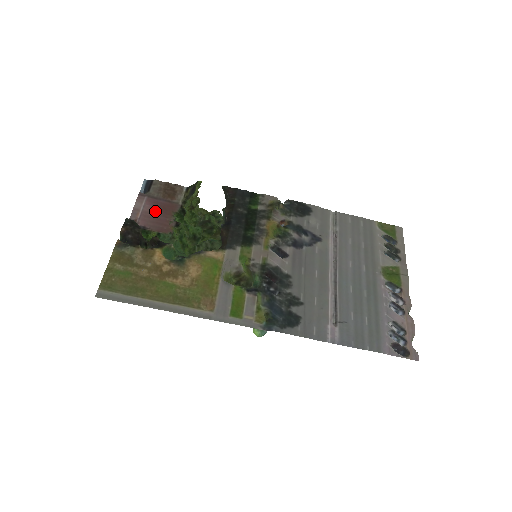
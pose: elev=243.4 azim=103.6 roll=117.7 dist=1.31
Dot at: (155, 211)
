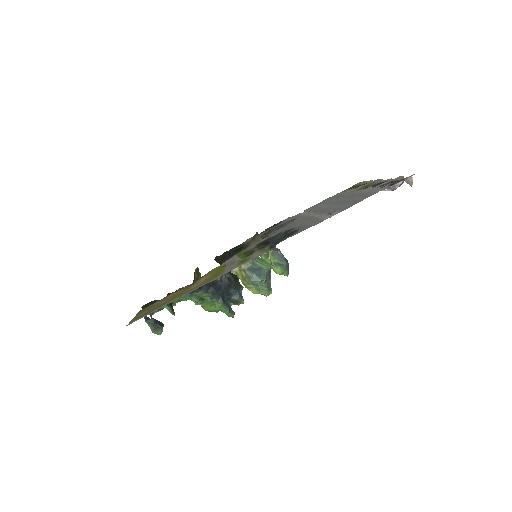
Dot at: occluded
